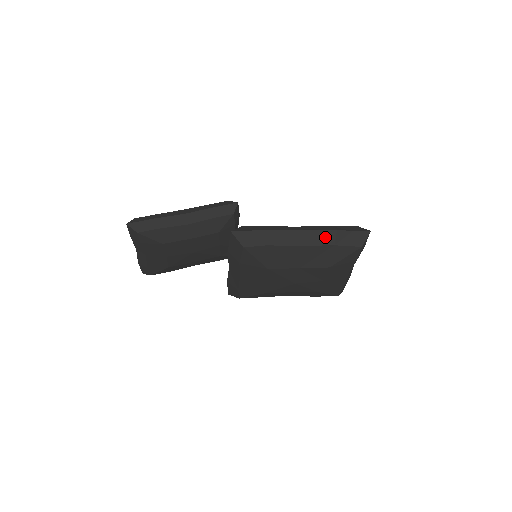
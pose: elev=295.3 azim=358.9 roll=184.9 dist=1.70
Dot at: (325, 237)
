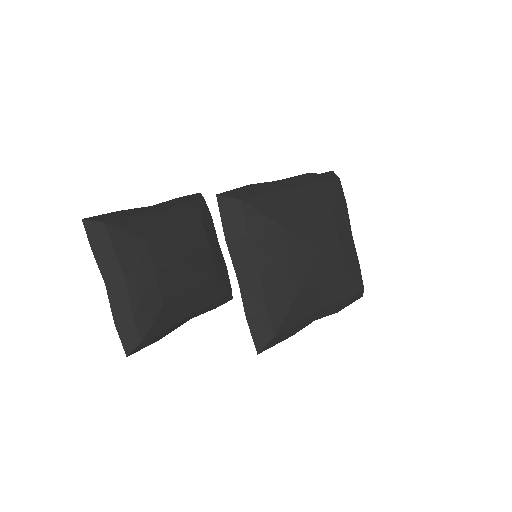
Dot at: (304, 179)
